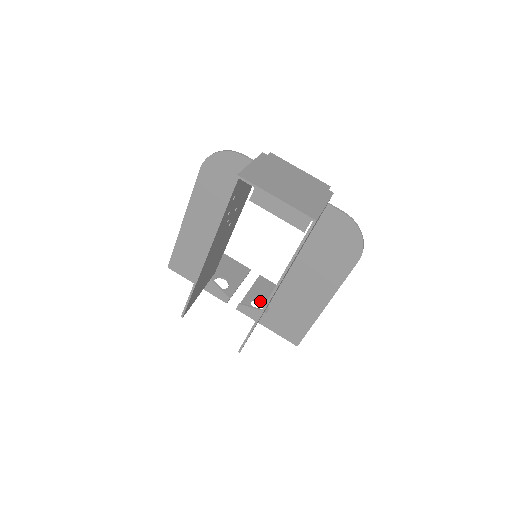
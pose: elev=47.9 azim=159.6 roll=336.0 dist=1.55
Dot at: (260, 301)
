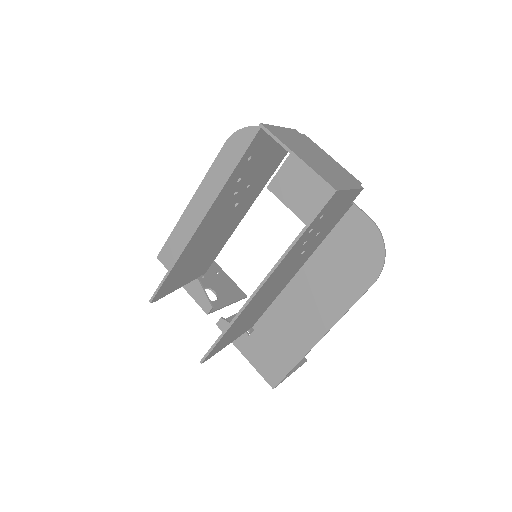
Dot at: occluded
